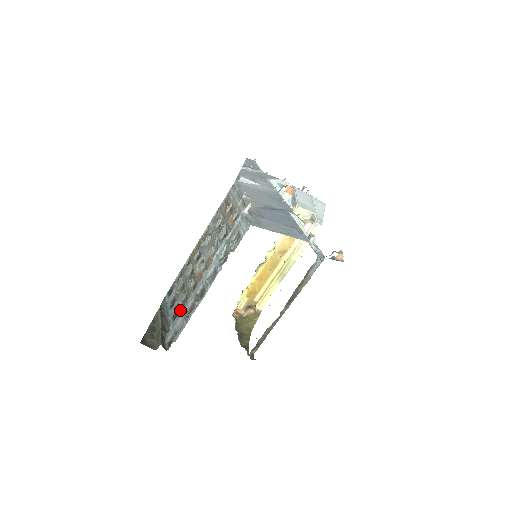
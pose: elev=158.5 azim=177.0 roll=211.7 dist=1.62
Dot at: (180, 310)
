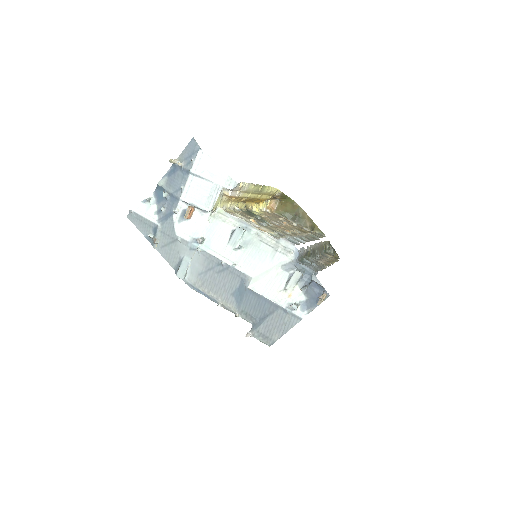
Dot at: occluded
